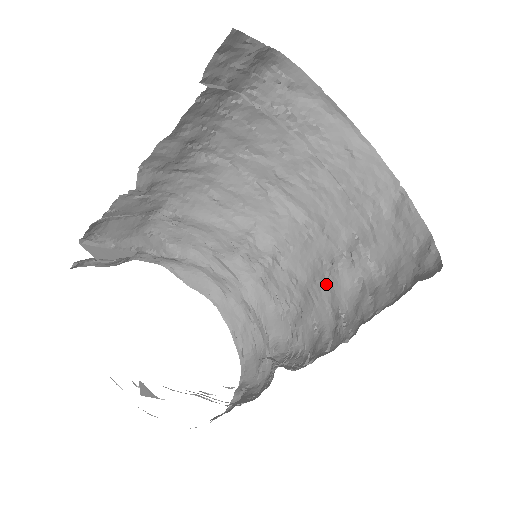
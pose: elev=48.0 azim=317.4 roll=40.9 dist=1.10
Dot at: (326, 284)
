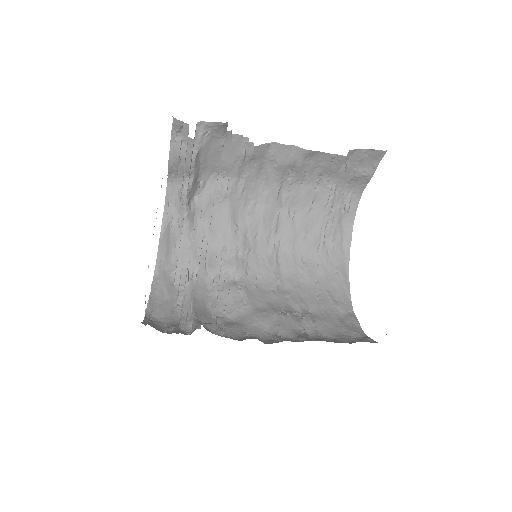
Dot at: (274, 317)
